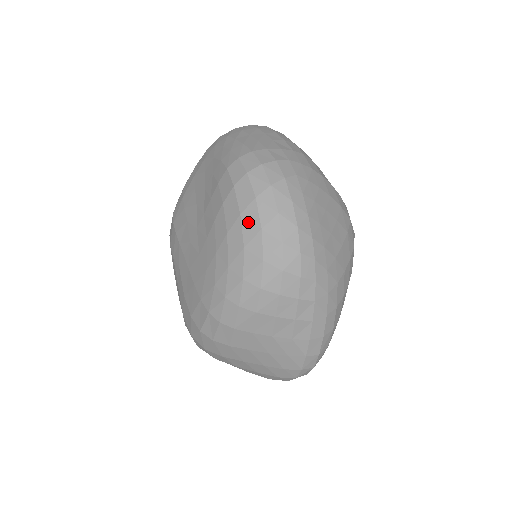
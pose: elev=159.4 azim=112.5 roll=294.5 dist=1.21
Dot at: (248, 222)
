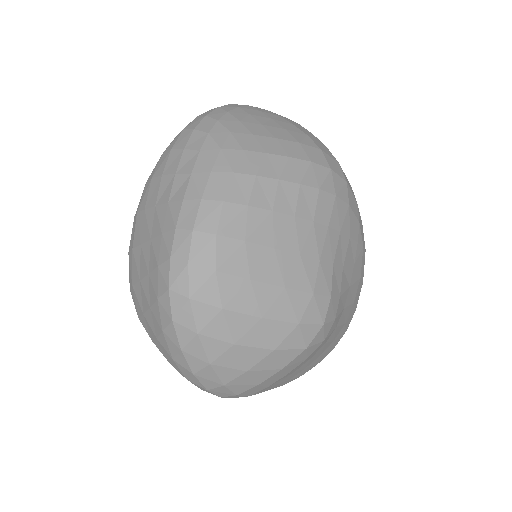
Dot at: occluded
